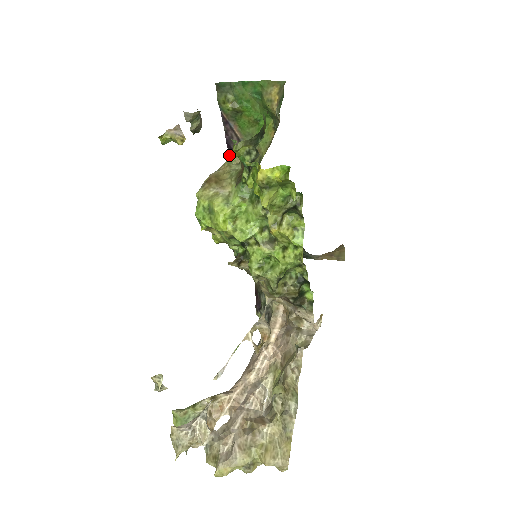
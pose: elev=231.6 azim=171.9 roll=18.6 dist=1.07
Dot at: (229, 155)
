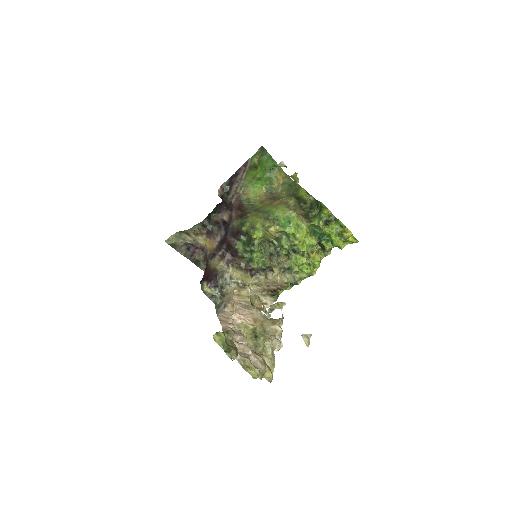
Dot at: (227, 180)
